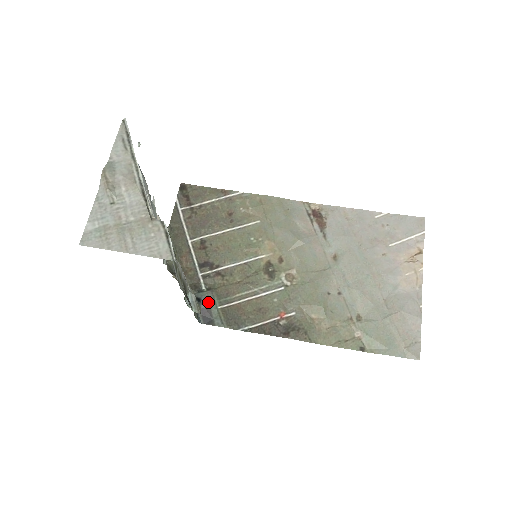
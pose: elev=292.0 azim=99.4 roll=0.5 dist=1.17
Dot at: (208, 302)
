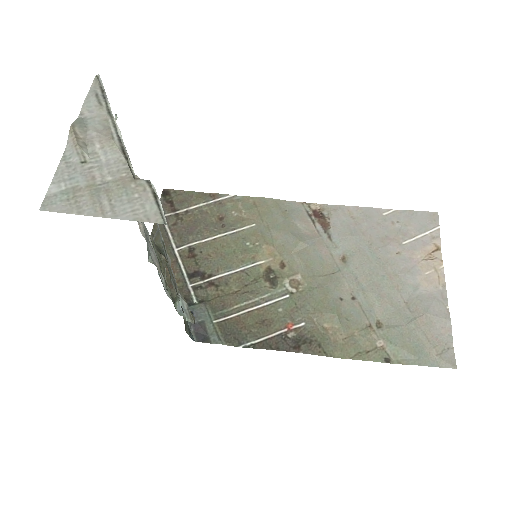
Dot at: (201, 316)
